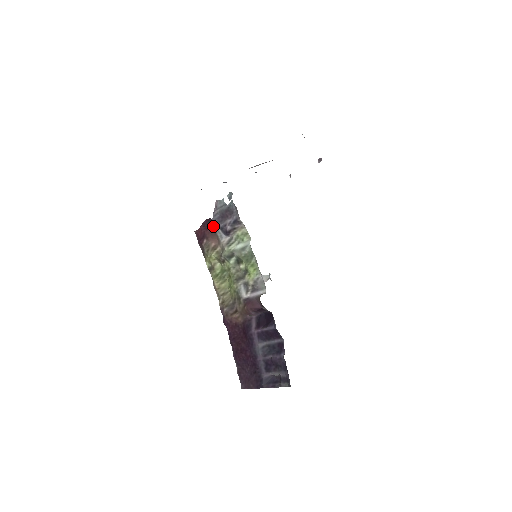
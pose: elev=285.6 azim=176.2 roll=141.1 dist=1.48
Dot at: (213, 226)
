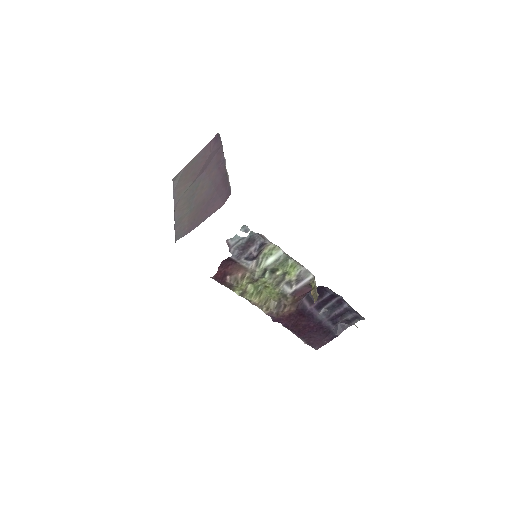
Dot at: (234, 261)
